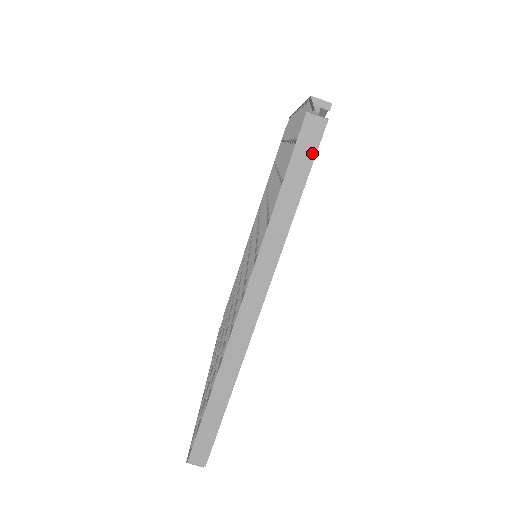
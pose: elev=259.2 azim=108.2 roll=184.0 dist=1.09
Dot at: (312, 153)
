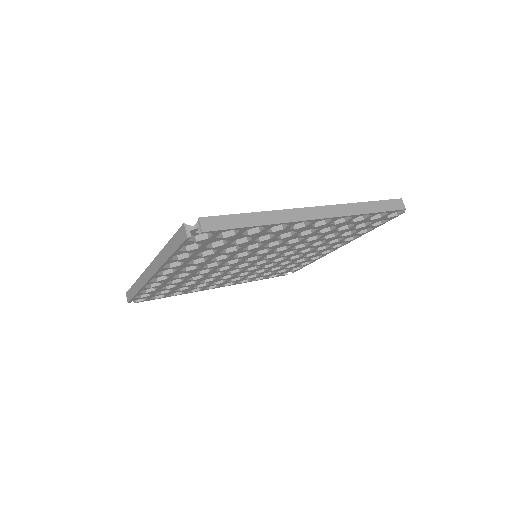
Dot at: (179, 243)
